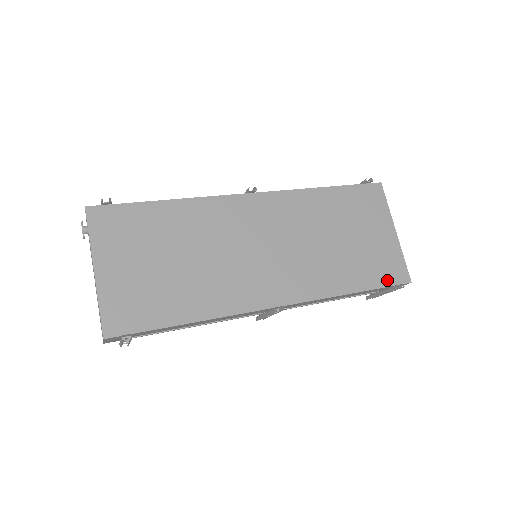
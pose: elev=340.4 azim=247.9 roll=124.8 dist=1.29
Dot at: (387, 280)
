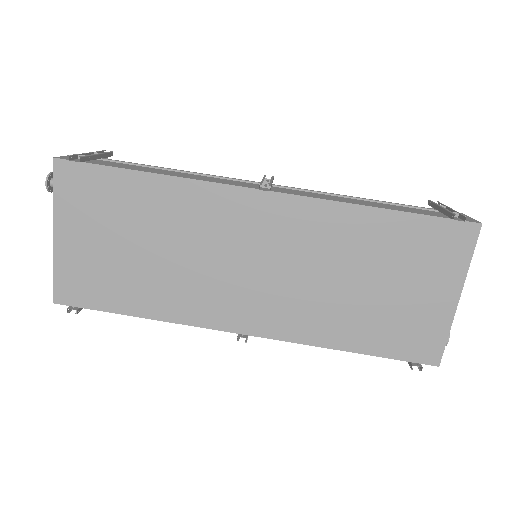
Dot at: (404, 353)
